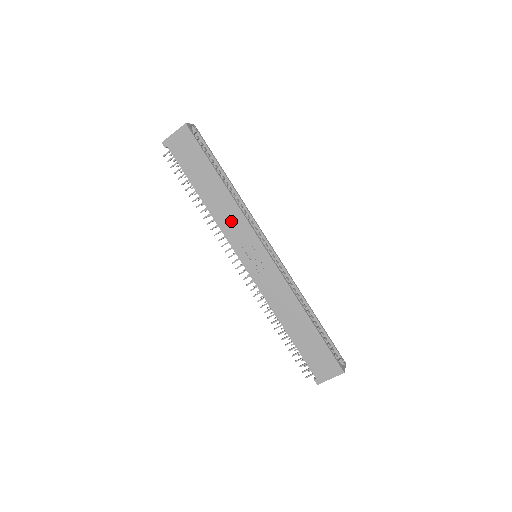
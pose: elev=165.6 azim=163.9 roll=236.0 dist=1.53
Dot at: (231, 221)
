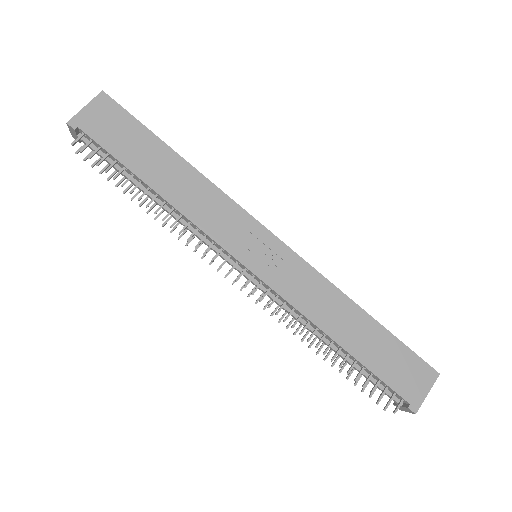
Dot at: (210, 209)
